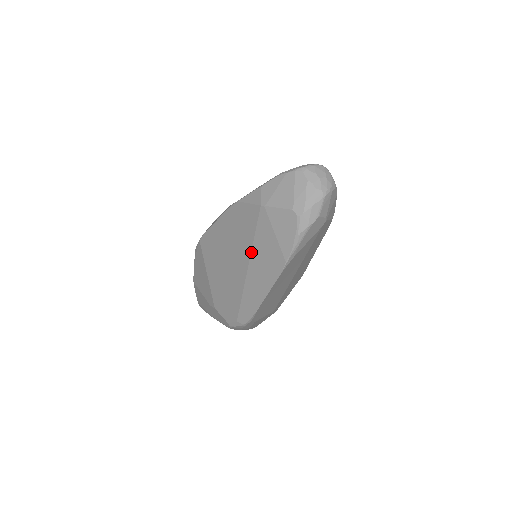
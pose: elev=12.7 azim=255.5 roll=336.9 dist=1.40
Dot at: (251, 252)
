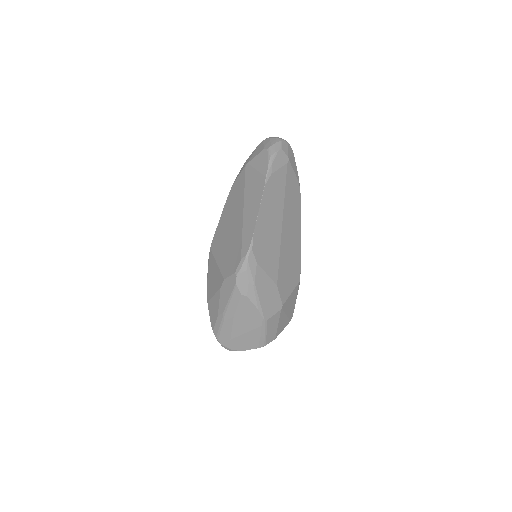
Dot at: (244, 197)
